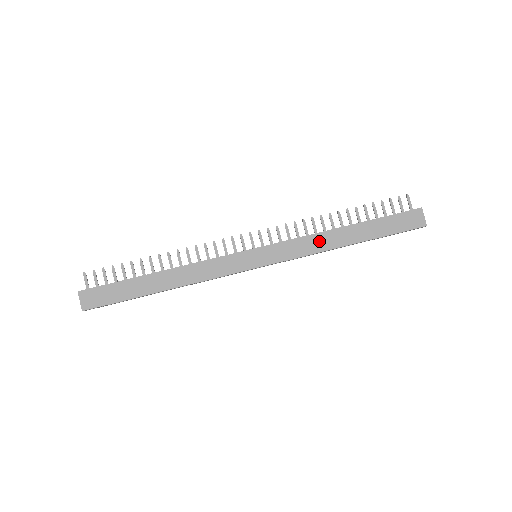
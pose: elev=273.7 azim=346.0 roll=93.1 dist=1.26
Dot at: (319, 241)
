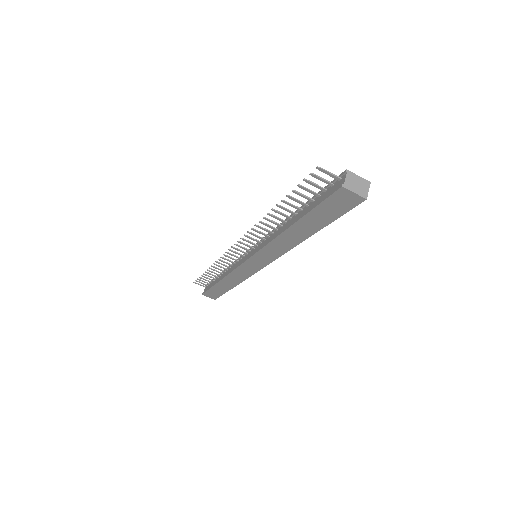
Dot at: (281, 243)
